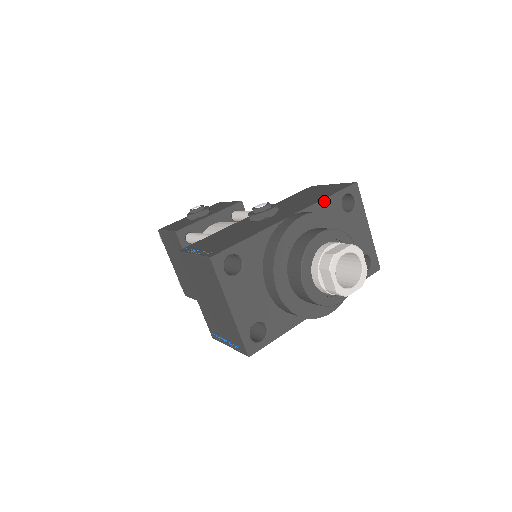
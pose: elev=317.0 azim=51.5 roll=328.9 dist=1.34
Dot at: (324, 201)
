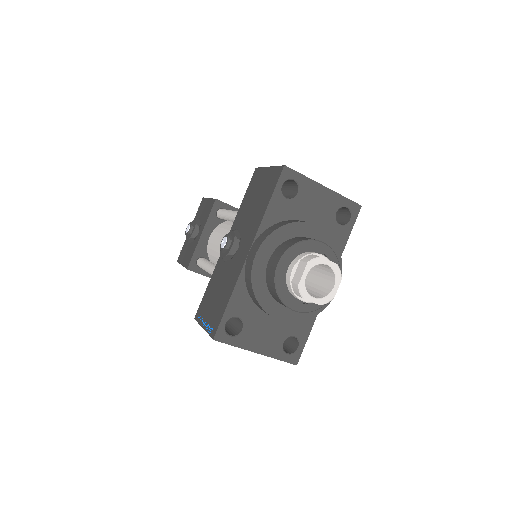
Dot at: (267, 212)
